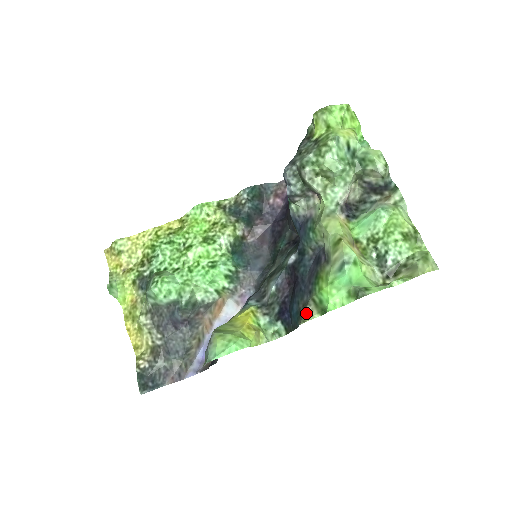
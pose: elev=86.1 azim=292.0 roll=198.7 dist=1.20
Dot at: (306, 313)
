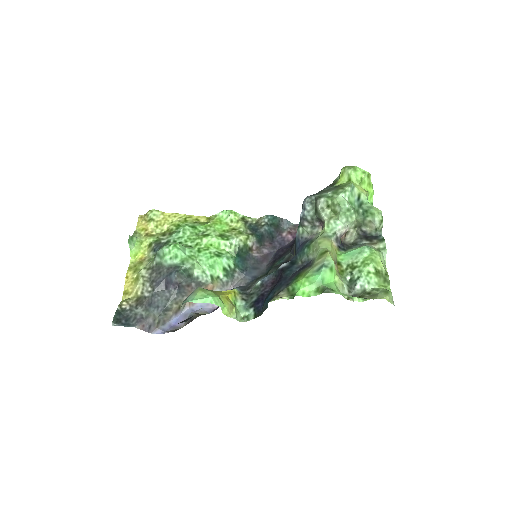
Dot at: (278, 295)
